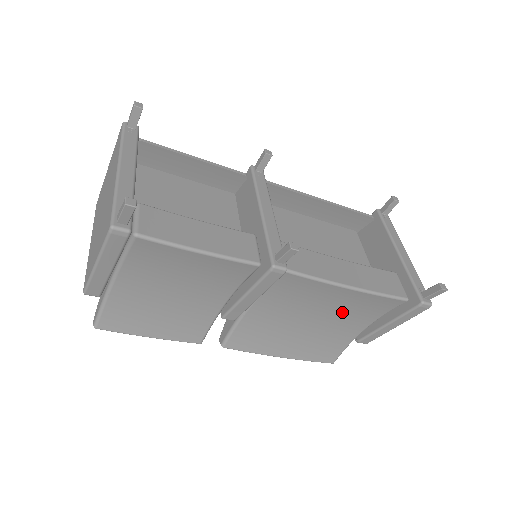
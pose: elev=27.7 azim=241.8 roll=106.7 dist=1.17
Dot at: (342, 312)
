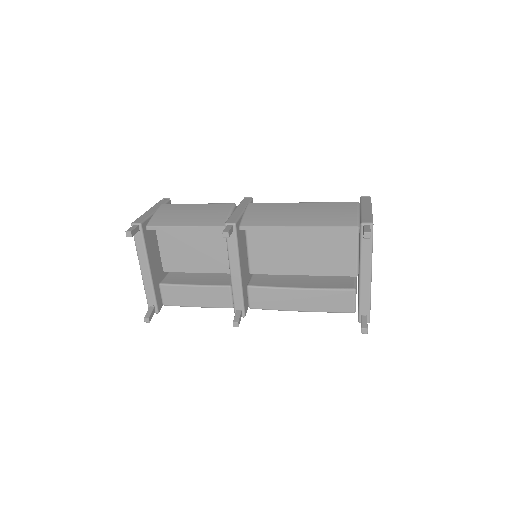
Dot at: occluded
